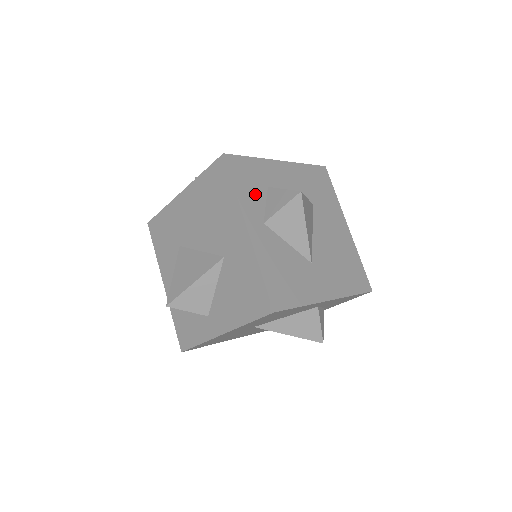
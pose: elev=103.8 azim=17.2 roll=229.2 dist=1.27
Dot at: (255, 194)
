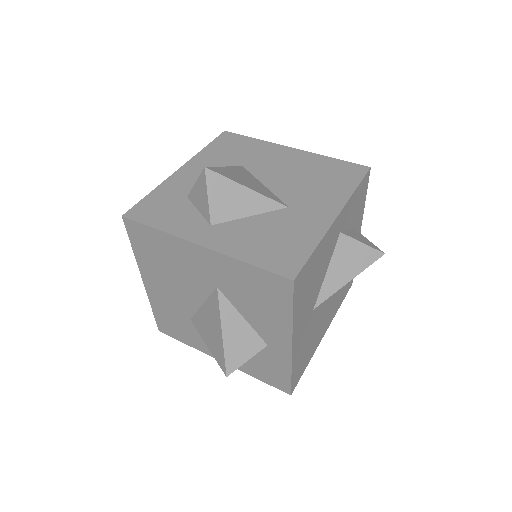
Dot at: (180, 214)
